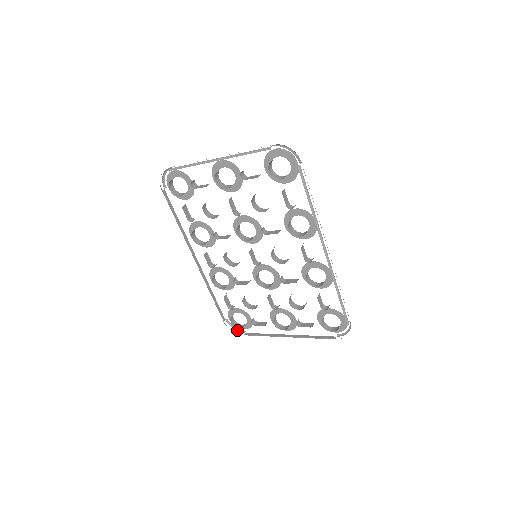
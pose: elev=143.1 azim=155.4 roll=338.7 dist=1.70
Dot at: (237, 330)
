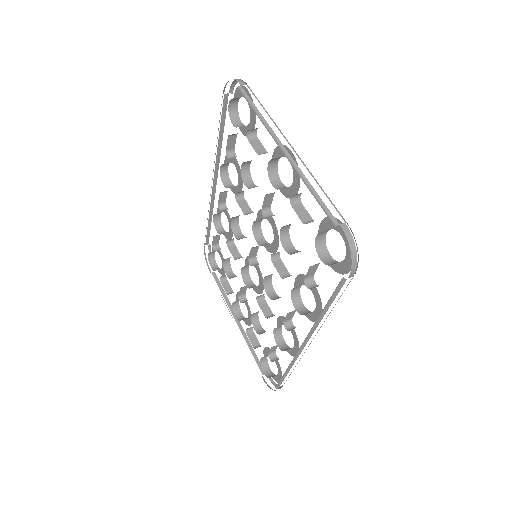
Dot at: occluded
